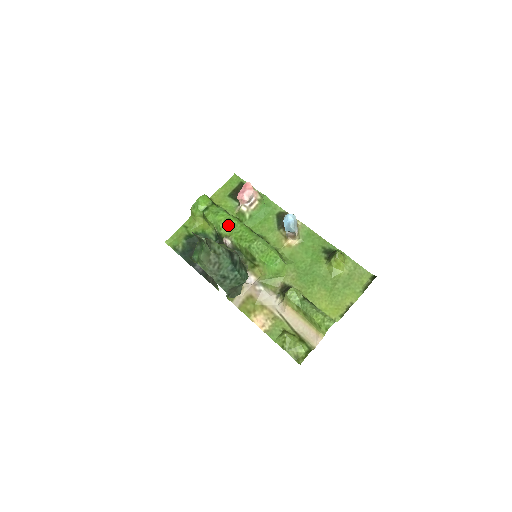
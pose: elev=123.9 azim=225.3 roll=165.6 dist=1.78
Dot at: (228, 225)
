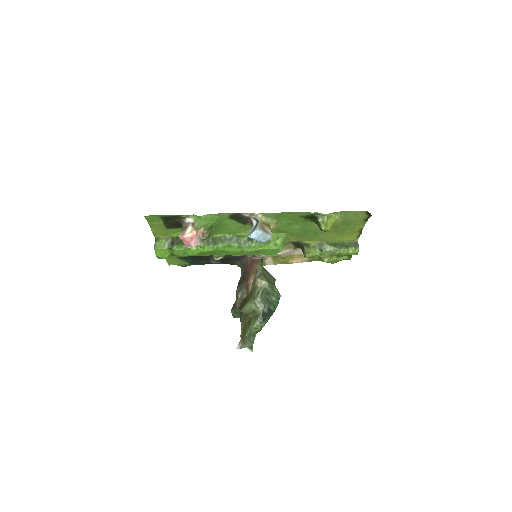
Dot at: (206, 254)
